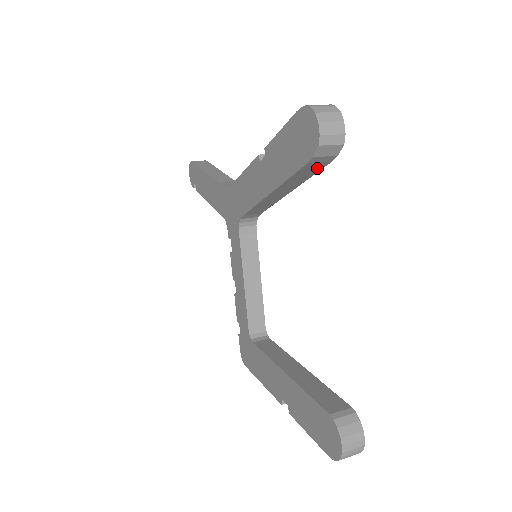
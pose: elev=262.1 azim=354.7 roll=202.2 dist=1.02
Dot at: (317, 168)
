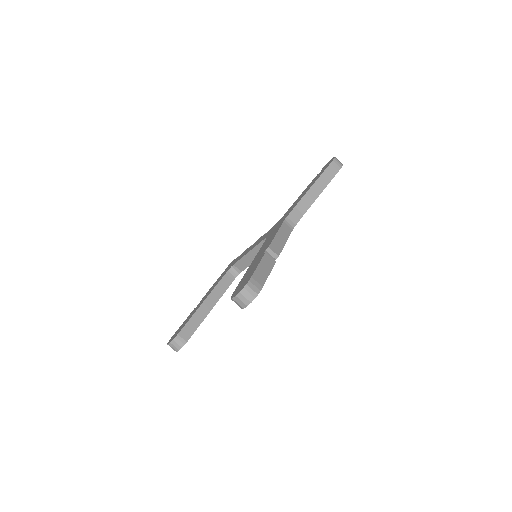
Dot at: occluded
